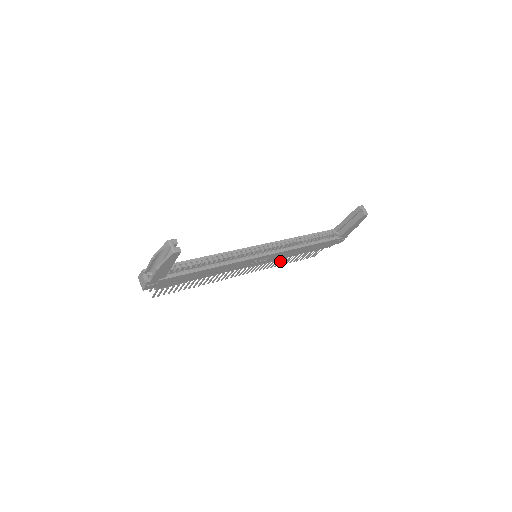
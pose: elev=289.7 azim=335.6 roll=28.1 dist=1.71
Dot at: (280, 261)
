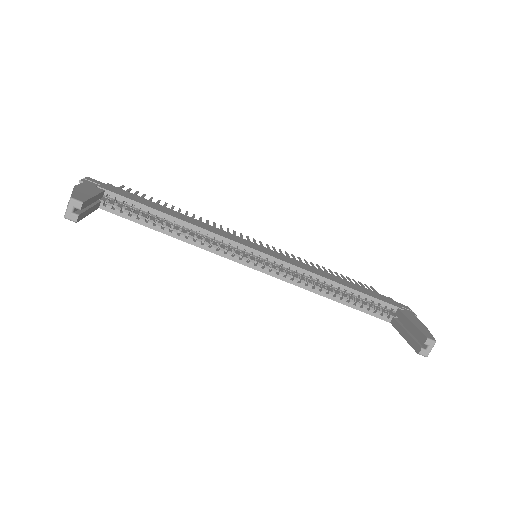
Dot at: occluded
